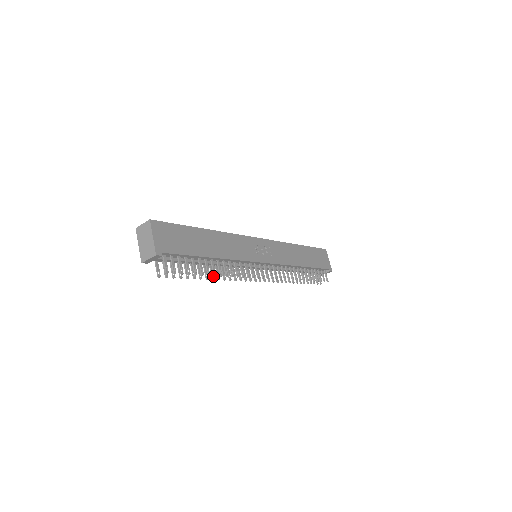
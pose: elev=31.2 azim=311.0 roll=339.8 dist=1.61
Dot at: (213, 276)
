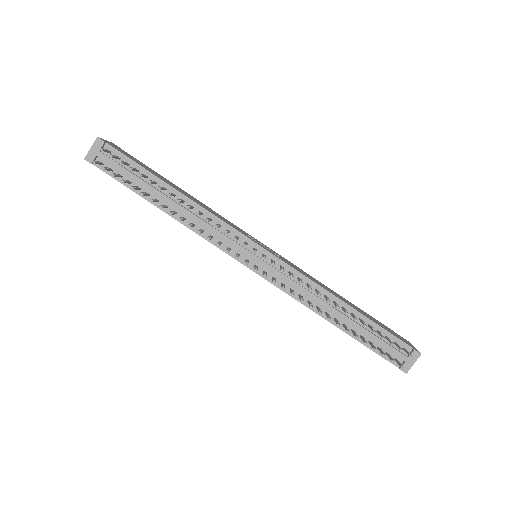
Dot at: (173, 213)
